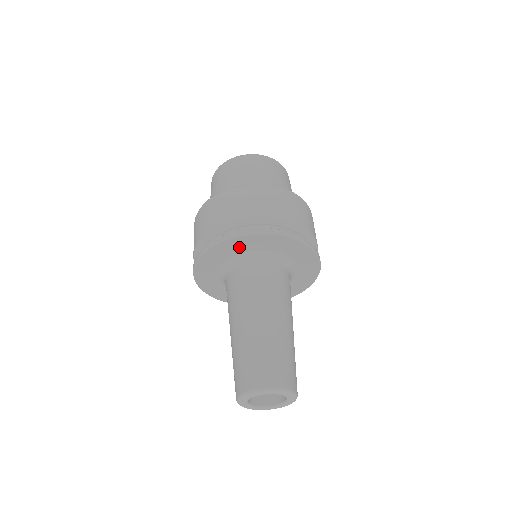
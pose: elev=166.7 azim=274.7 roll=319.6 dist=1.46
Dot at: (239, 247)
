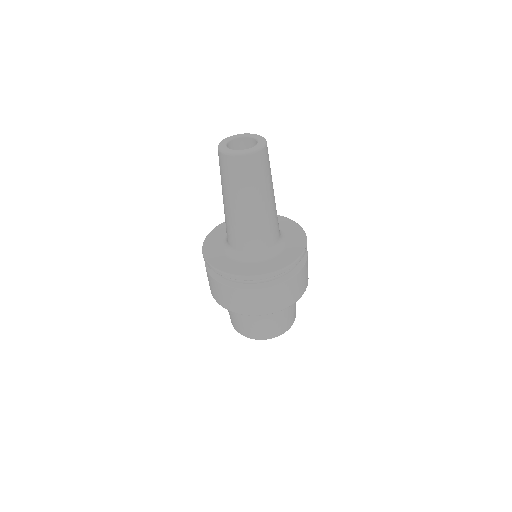
Dot at: occluded
